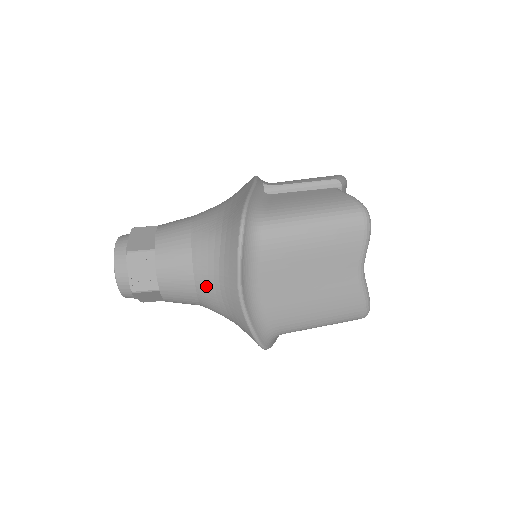
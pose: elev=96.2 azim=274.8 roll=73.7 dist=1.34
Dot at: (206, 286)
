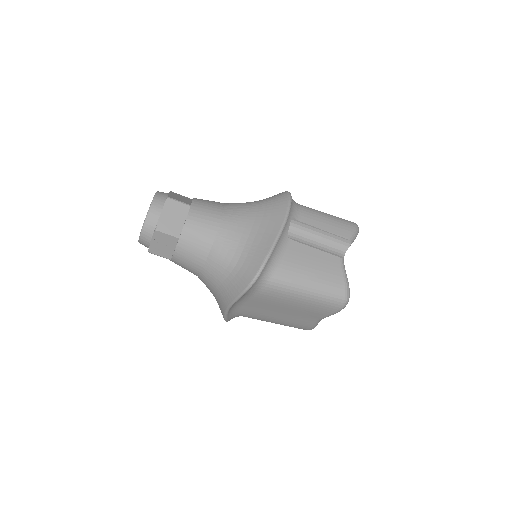
Dot at: (207, 280)
